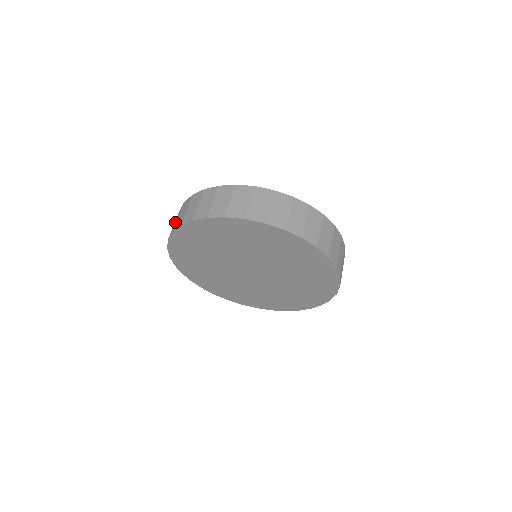
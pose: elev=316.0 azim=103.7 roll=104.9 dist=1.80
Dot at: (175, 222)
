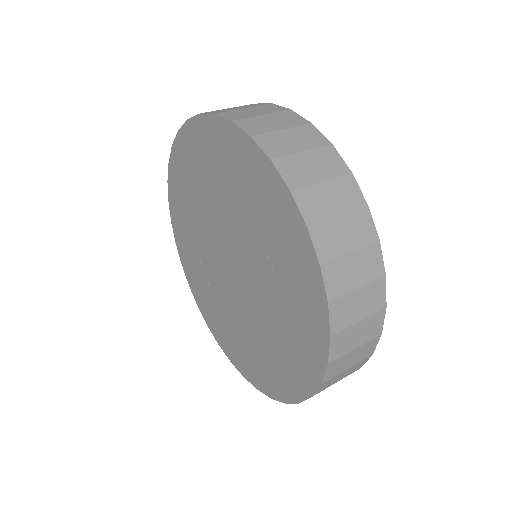
Dot at: occluded
